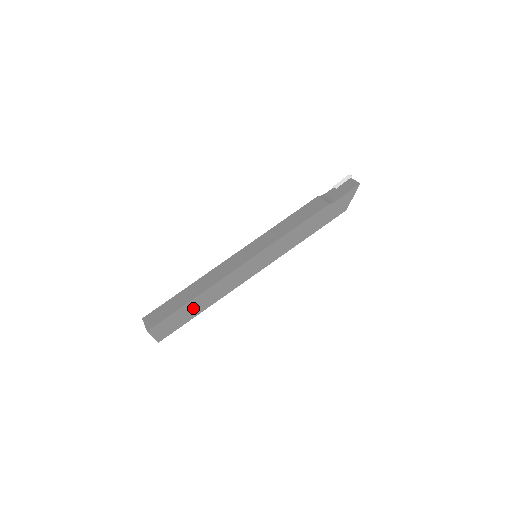
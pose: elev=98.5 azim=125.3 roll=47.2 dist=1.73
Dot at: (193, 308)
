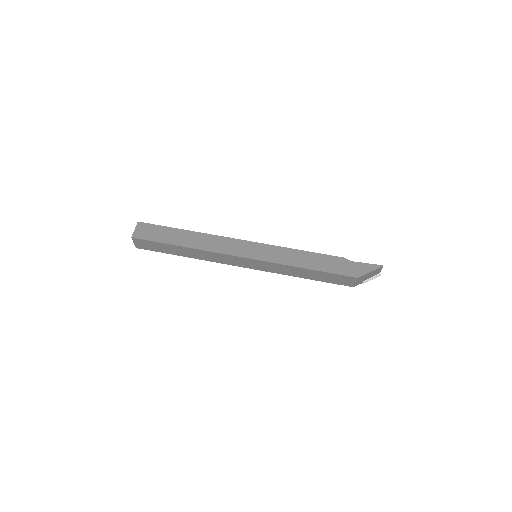
Dot at: (179, 237)
